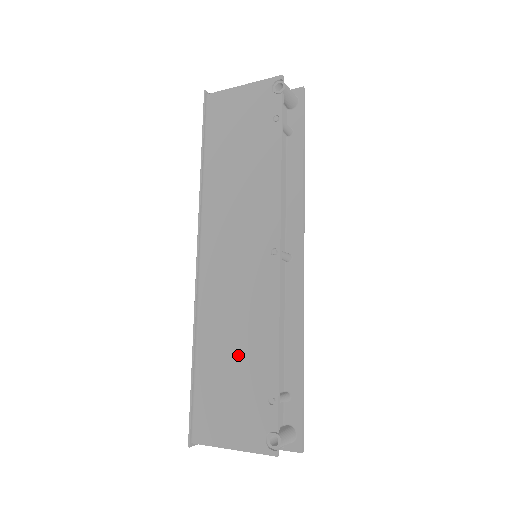
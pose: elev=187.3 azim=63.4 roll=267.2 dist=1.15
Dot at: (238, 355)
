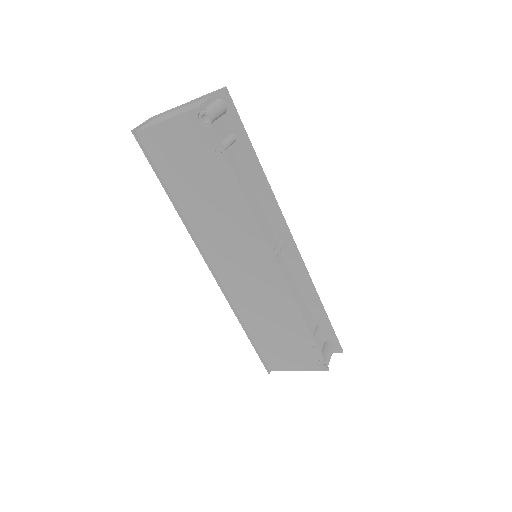
Dot at: (276, 325)
